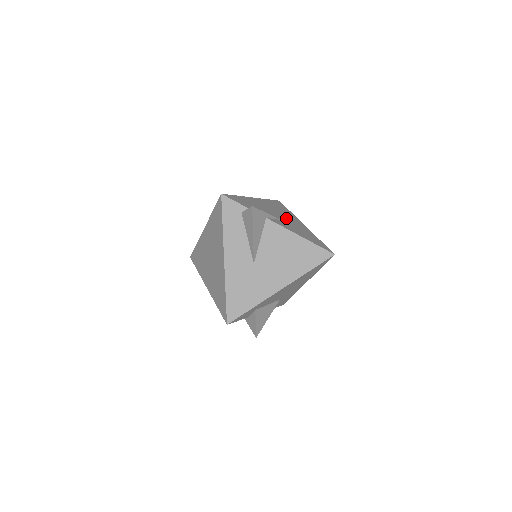
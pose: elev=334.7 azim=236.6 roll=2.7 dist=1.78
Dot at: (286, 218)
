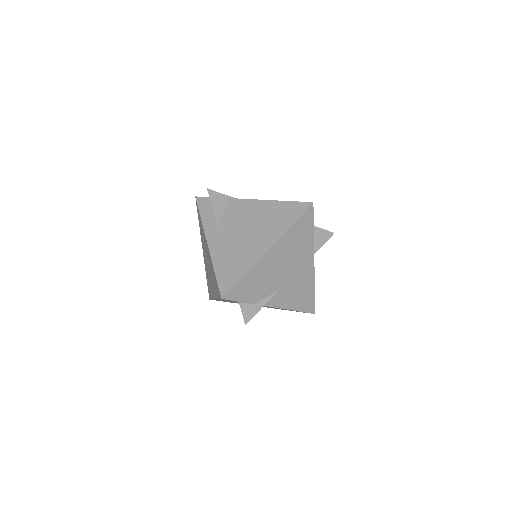
Dot at: (293, 271)
